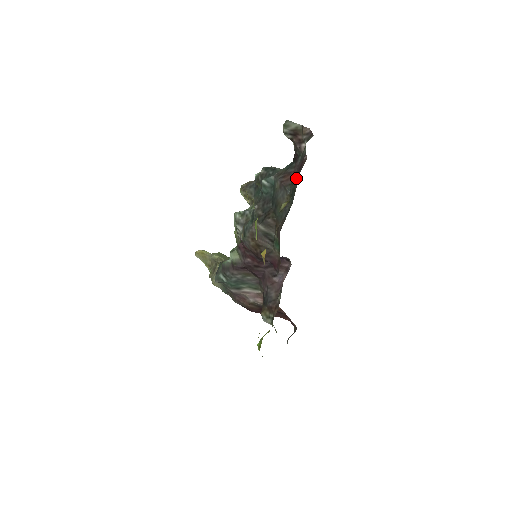
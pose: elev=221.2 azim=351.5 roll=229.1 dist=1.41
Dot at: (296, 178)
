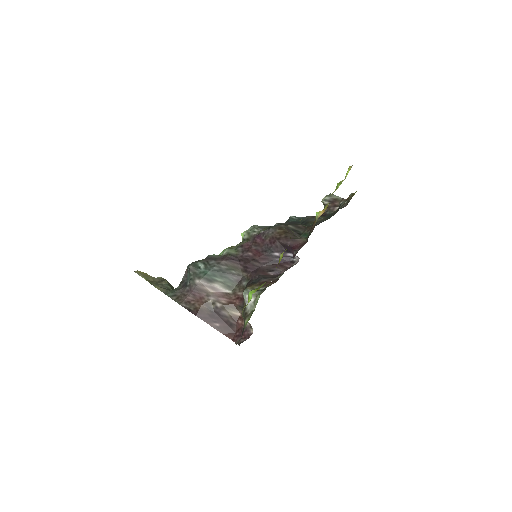
Dot at: (334, 212)
